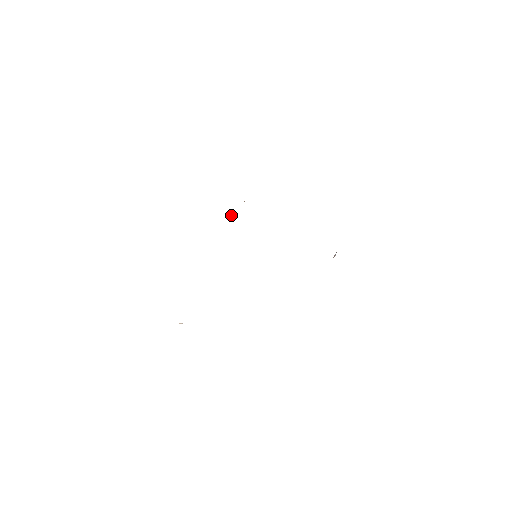
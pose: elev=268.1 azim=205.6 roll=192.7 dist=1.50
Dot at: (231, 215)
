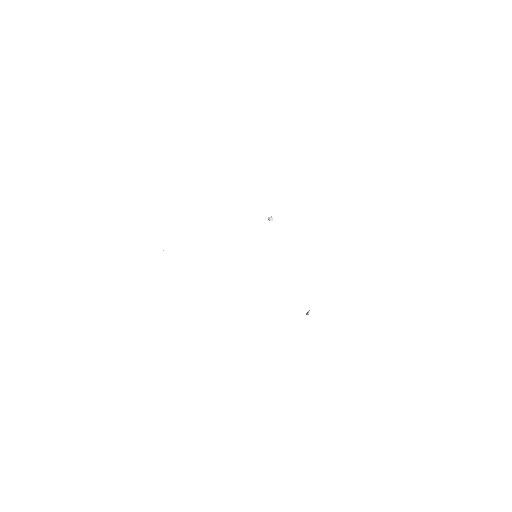
Dot at: occluded
